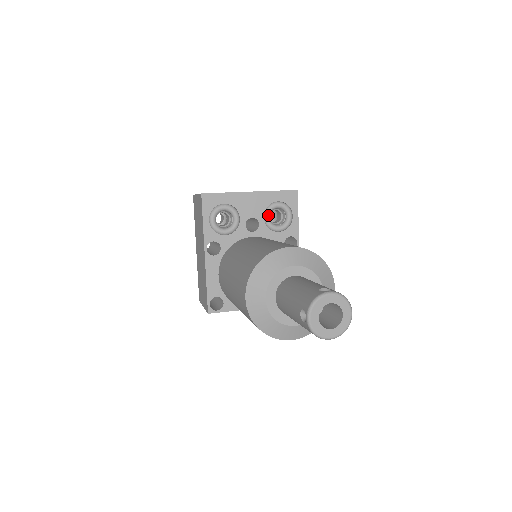
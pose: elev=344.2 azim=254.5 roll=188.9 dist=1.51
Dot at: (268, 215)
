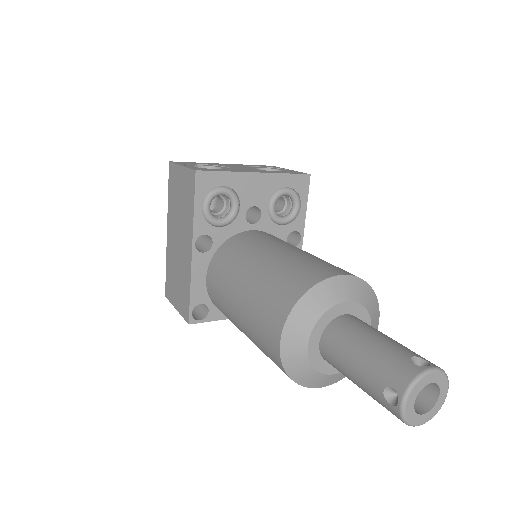
Dot at: (274, 204)
